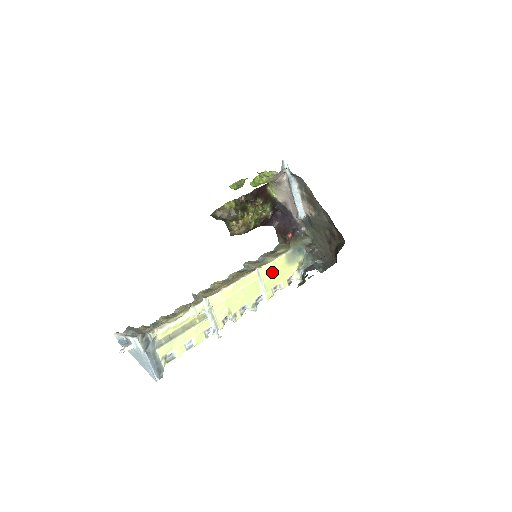
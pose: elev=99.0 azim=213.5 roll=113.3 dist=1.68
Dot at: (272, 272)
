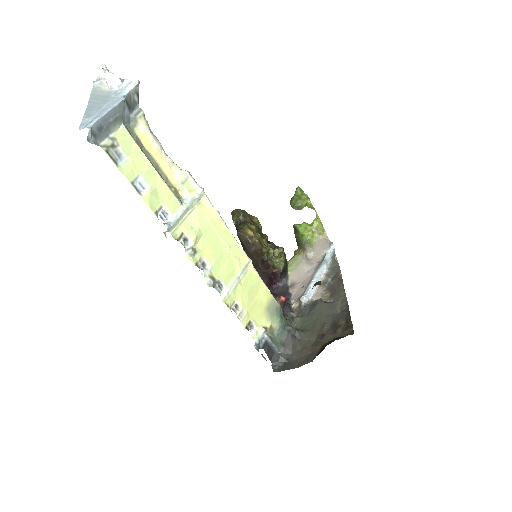
Dot at: (252, 288)
